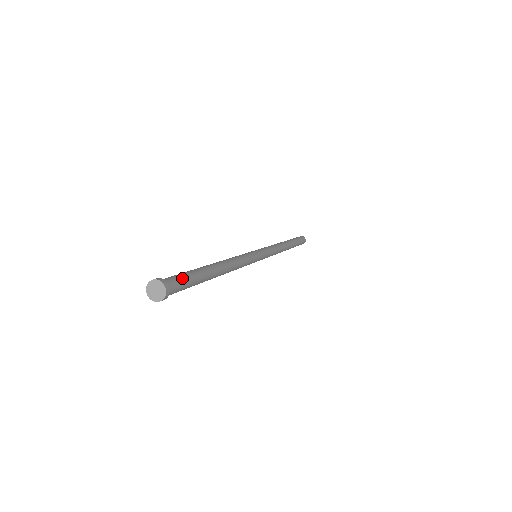
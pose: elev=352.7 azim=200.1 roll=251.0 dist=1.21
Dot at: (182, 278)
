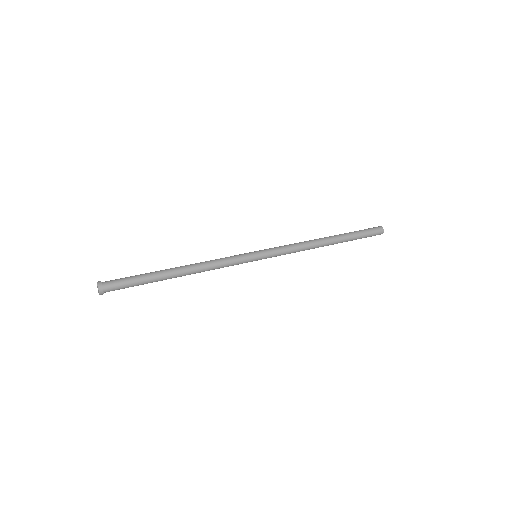
Dot at: (123, 282)
